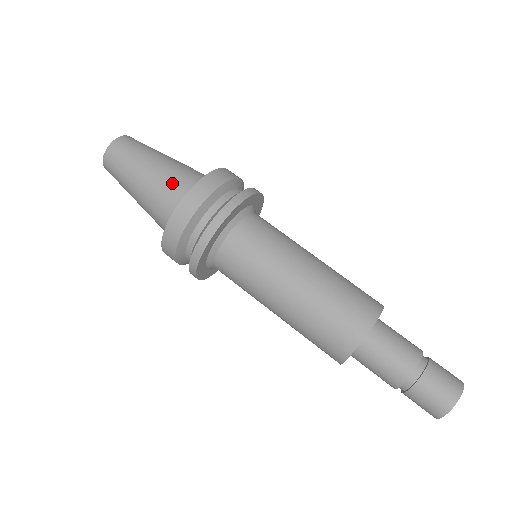
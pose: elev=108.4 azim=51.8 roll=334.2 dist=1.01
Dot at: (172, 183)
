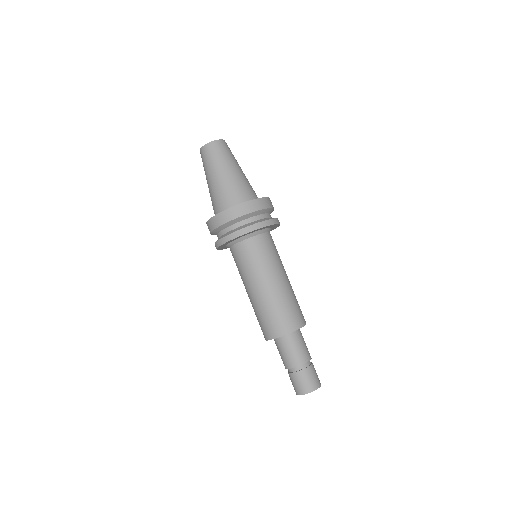
Dot at: (216, 199)
